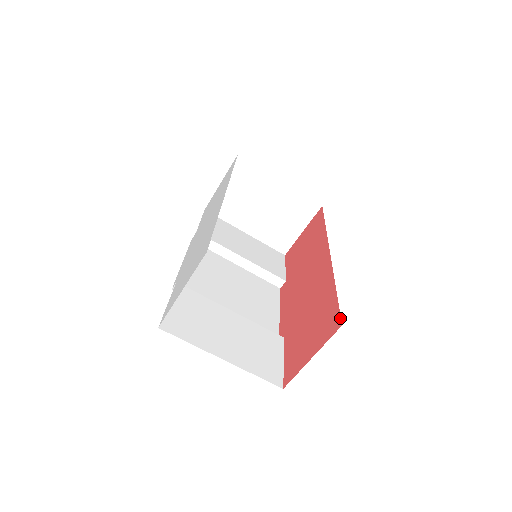
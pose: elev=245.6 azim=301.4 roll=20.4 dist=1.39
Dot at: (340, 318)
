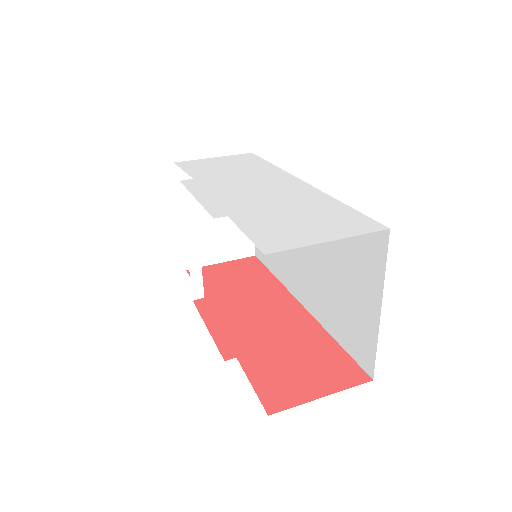
Dot at: (365, 372)
